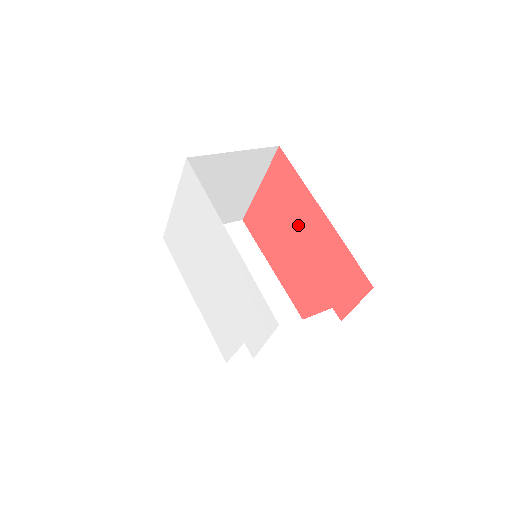
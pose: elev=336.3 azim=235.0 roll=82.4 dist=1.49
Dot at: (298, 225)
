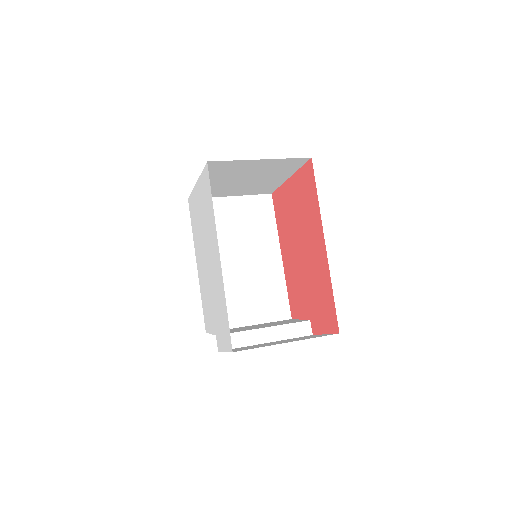
Dot at: (306, 237)
